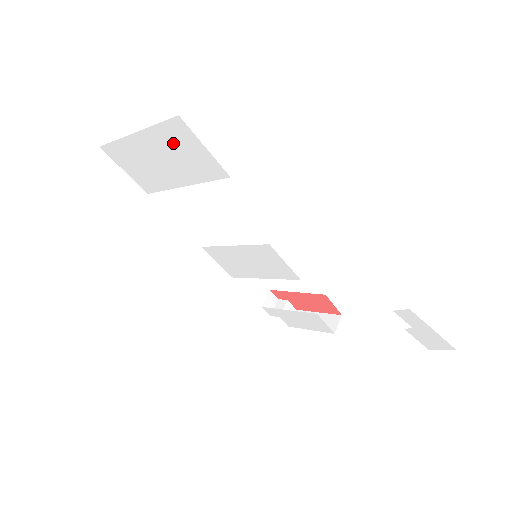
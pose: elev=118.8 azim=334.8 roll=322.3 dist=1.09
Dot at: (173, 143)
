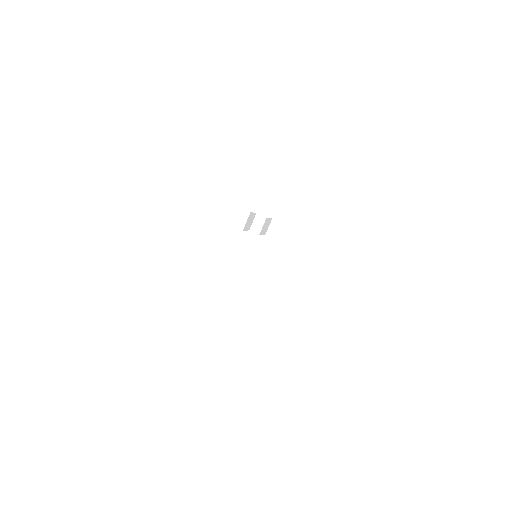
Dot at: occluded
